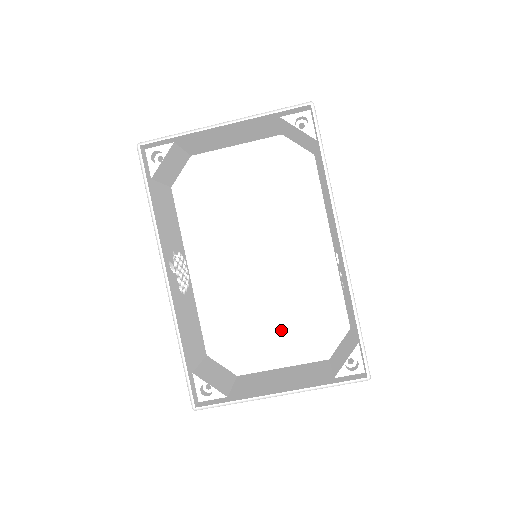
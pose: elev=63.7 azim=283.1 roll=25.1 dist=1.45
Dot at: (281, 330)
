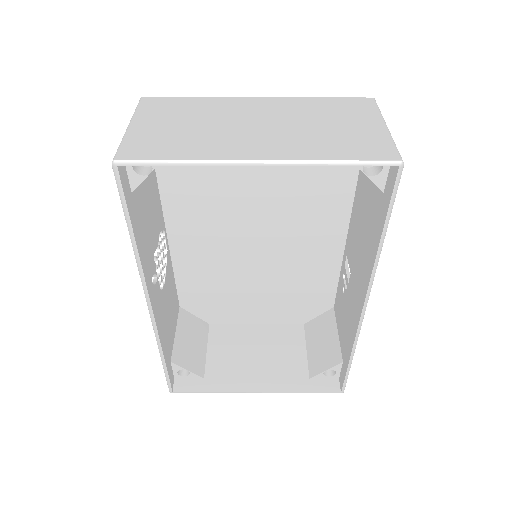
Dot at: (263, 299)
